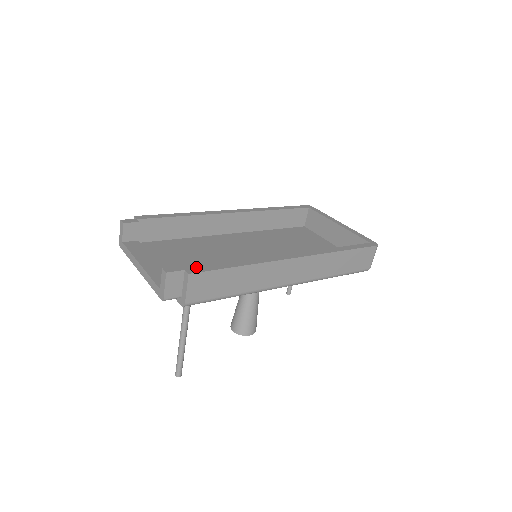
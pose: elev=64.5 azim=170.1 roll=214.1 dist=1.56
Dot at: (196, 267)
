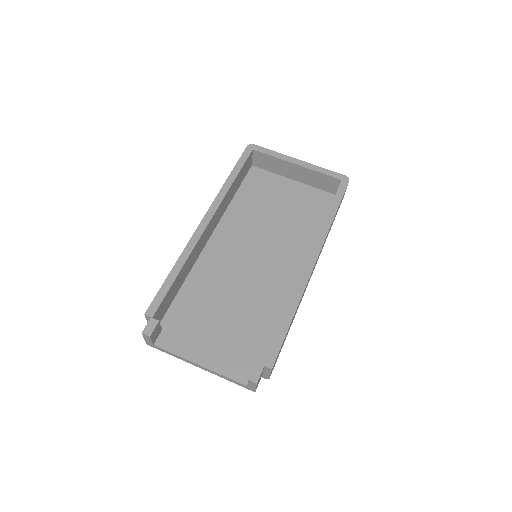
Dot at: (268, 354)
